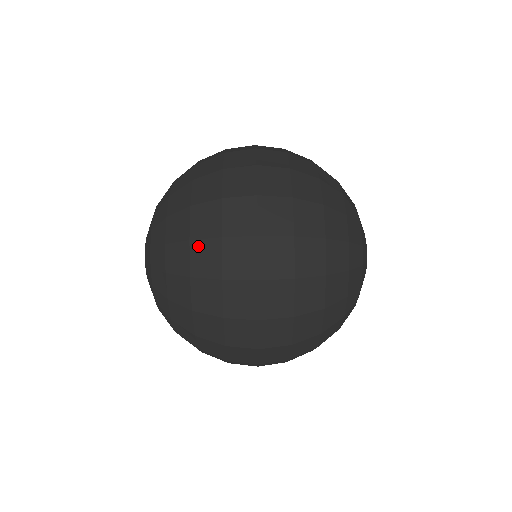
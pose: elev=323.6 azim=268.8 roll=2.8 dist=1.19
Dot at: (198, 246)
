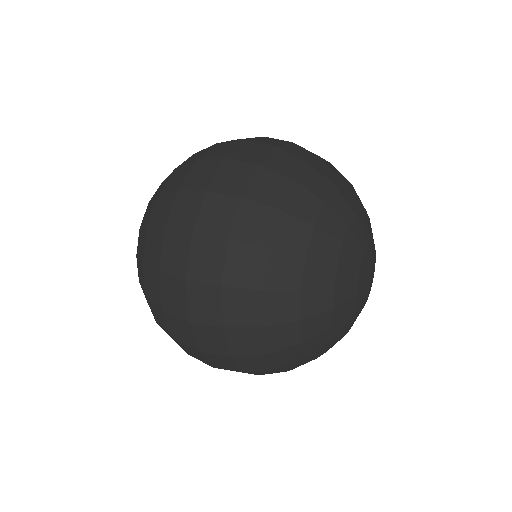
Dot at: (161, 199)
